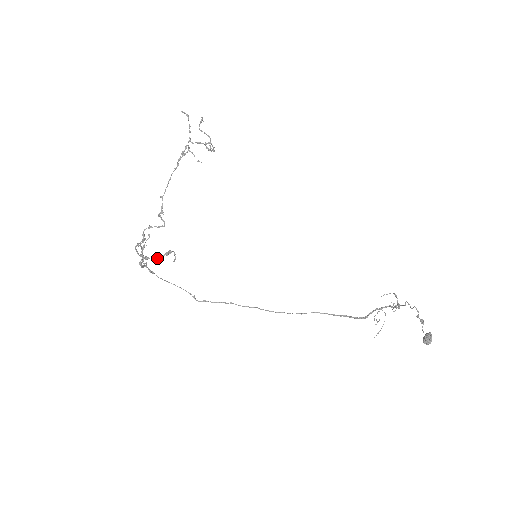
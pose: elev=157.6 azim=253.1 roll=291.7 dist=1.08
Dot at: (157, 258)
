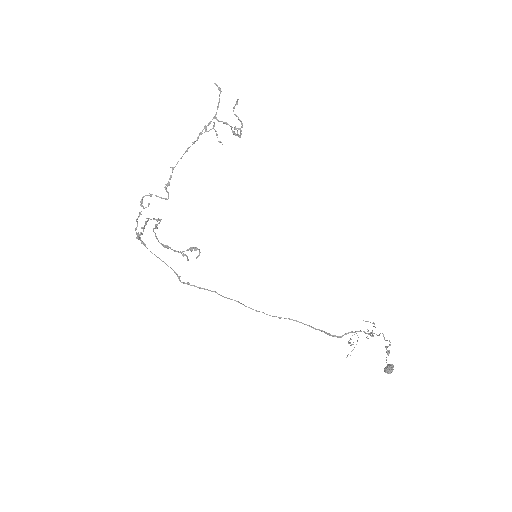
Dot at: (184, 254)
